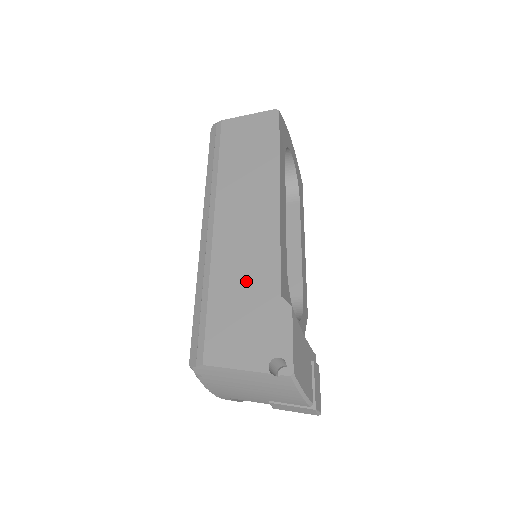
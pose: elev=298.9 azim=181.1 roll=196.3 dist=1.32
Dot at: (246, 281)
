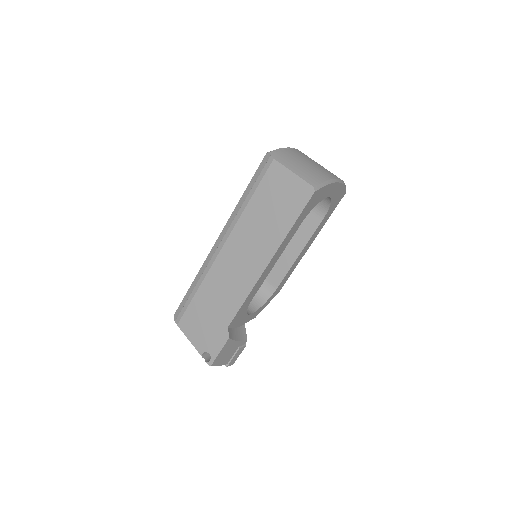
Dot at: (217, 303)
